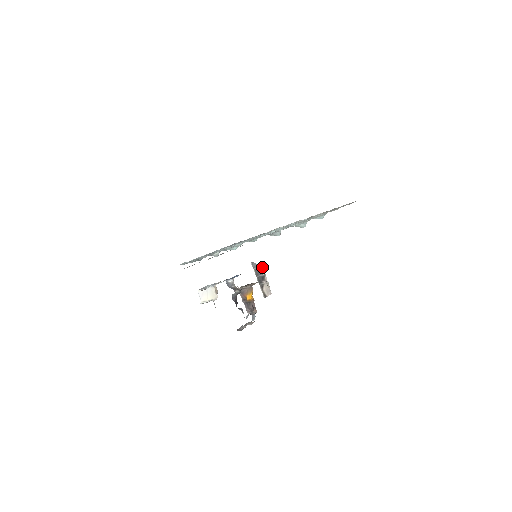
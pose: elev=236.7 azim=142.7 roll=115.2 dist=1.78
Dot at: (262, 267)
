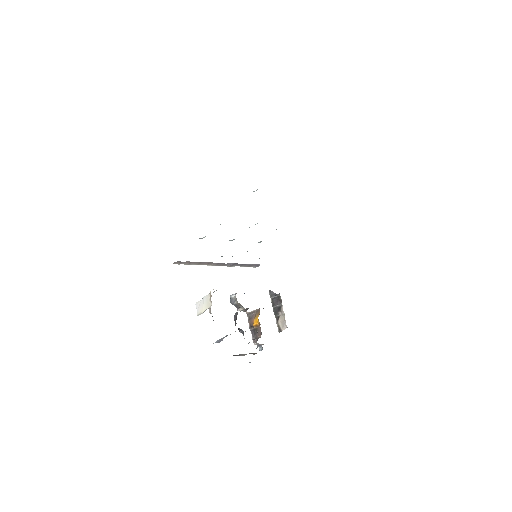
Dot at: (279, 295)
